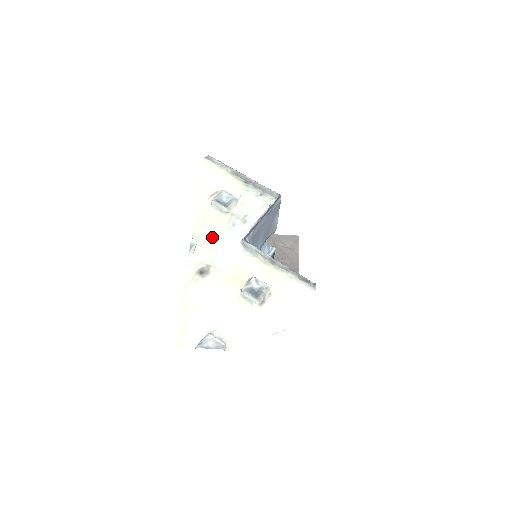
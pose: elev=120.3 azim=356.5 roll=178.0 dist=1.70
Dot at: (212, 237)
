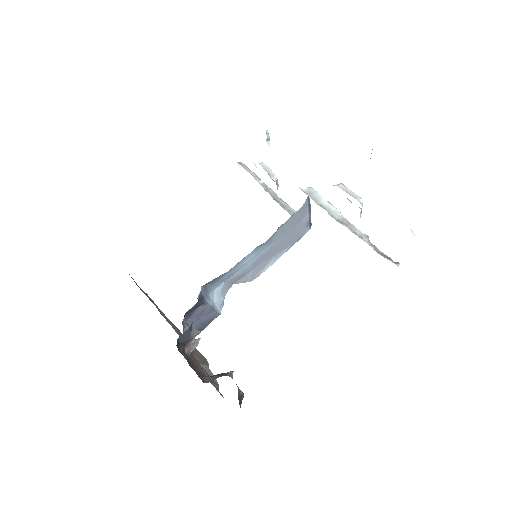
Dot at: occluded
